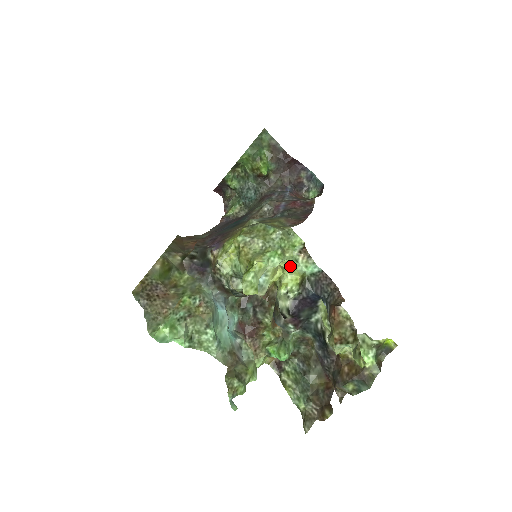
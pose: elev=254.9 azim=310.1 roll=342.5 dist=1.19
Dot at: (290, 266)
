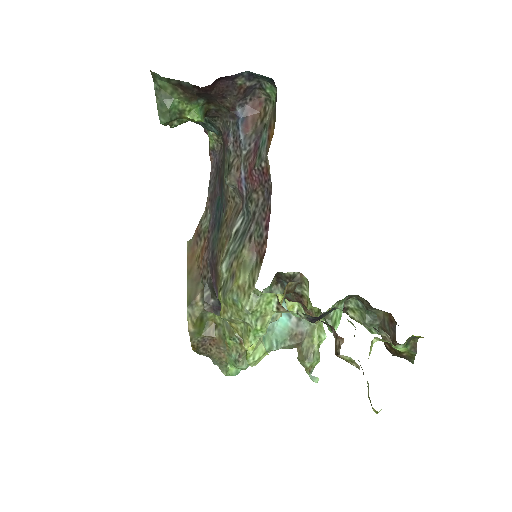
Dot at: occluded
